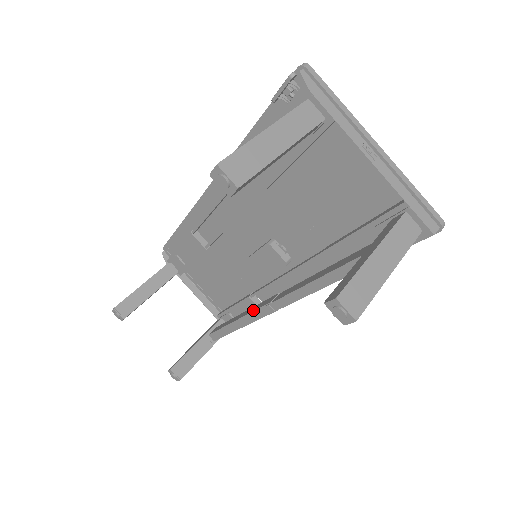
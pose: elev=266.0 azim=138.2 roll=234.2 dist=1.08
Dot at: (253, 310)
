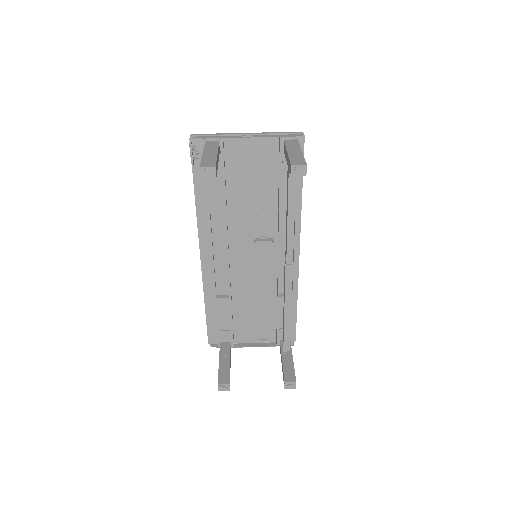
Dot at: (284, 284)
